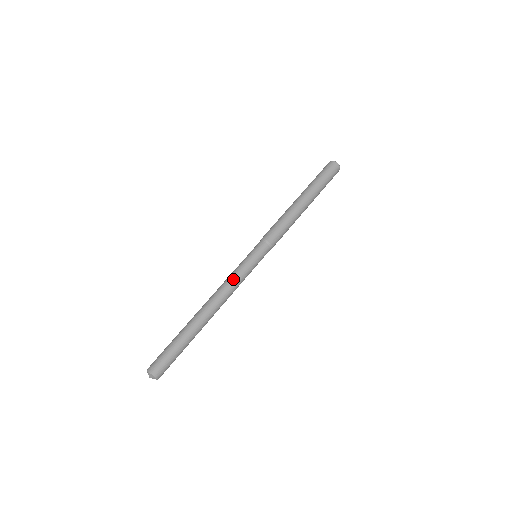
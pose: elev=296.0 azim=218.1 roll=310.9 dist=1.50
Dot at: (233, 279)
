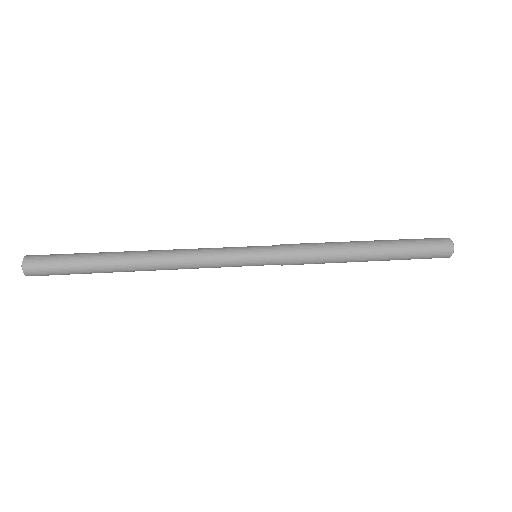
Dot at: (203, 248)
